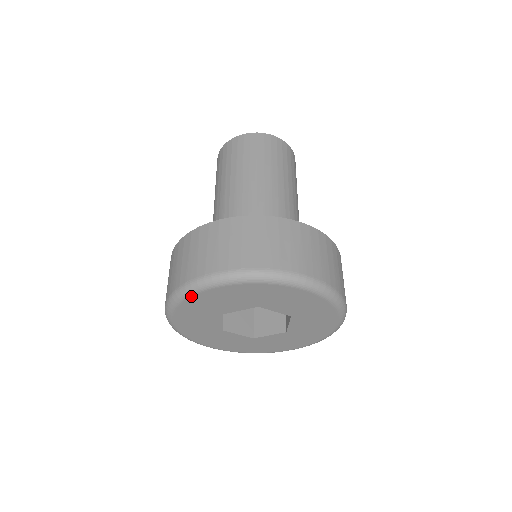
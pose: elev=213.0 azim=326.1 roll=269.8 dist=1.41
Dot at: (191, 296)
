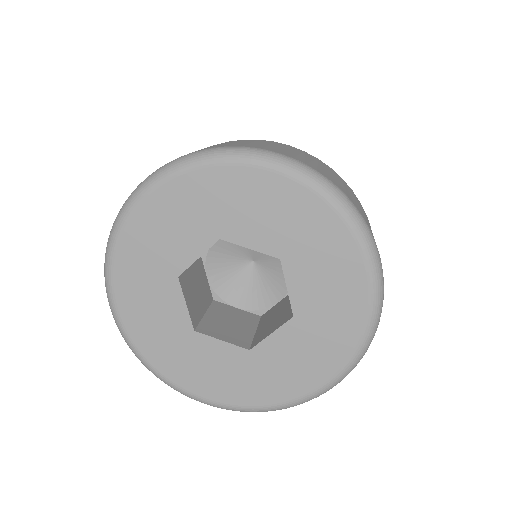
Dot at: (121, 232)
